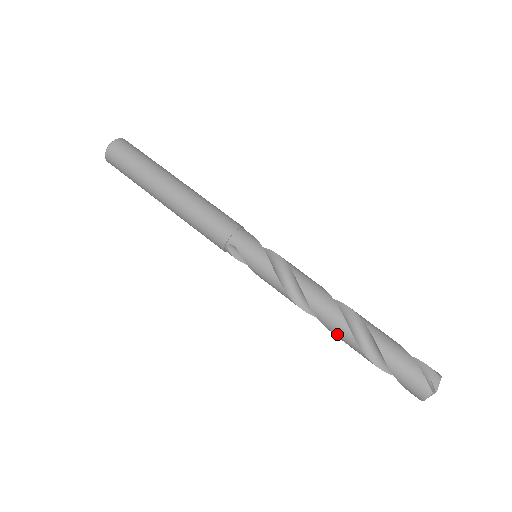
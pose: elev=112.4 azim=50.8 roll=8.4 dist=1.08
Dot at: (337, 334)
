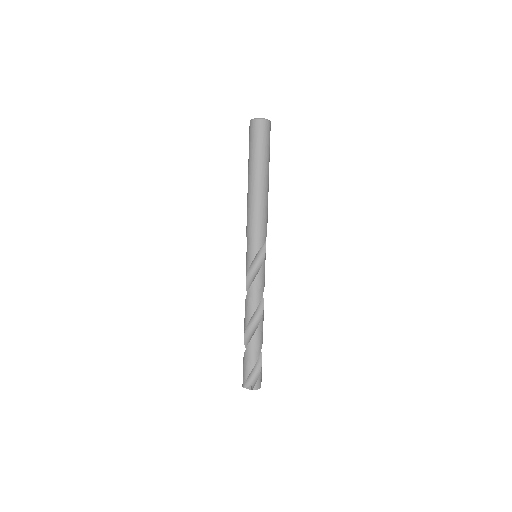
Dot at: occluded
